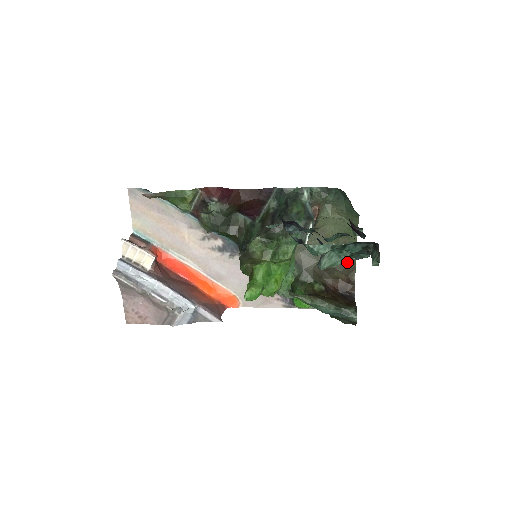
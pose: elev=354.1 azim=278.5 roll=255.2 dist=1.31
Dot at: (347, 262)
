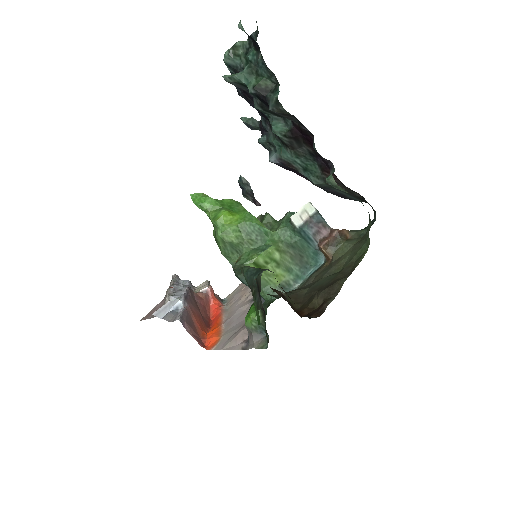
Dot at: (335, 282)
